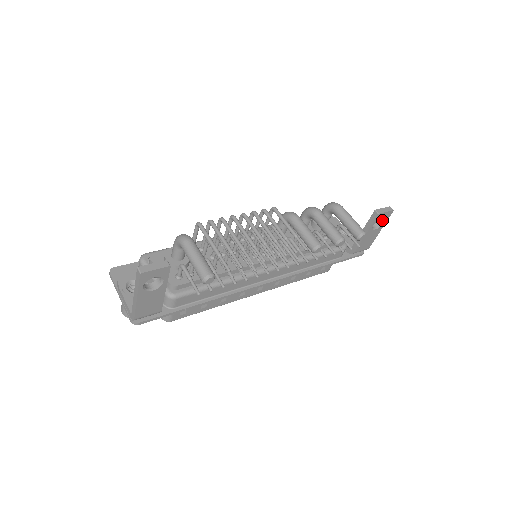
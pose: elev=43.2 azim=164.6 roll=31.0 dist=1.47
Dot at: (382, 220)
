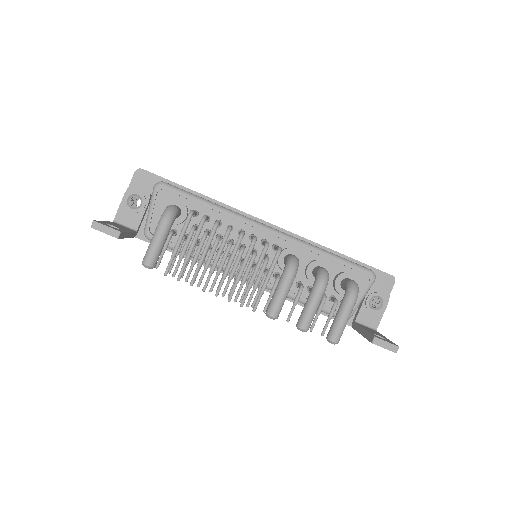
Dot at: occluded
